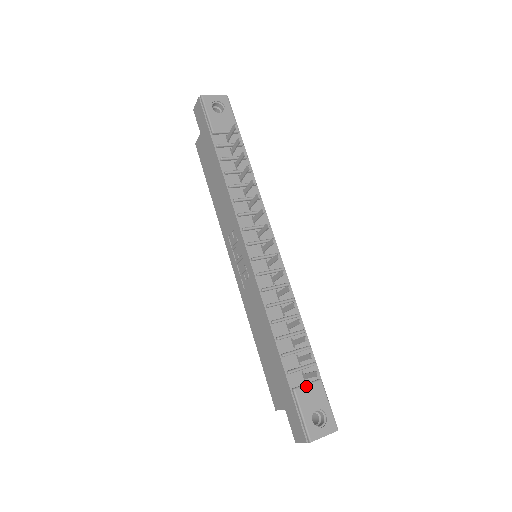
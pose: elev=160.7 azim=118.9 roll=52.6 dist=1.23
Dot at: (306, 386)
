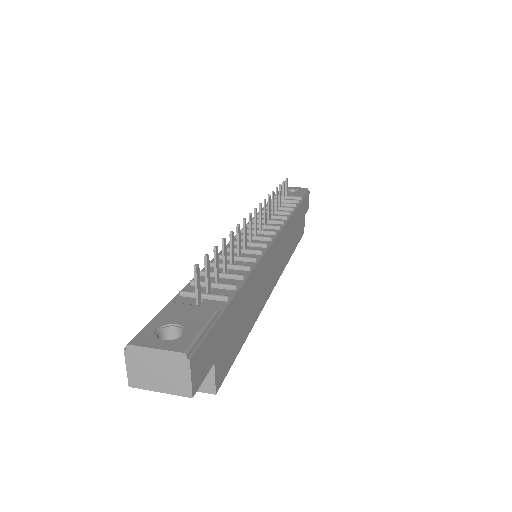
Dot at: (189, 305)
